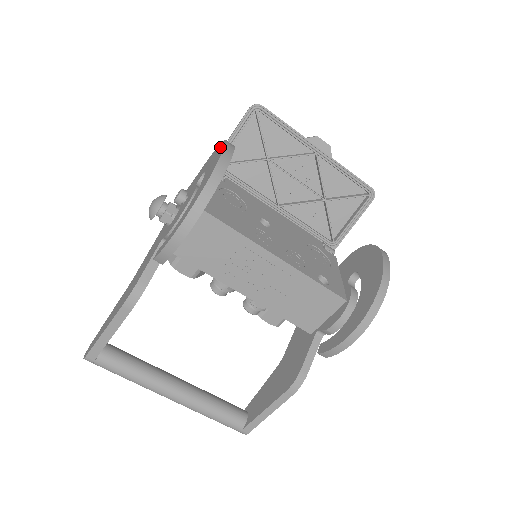
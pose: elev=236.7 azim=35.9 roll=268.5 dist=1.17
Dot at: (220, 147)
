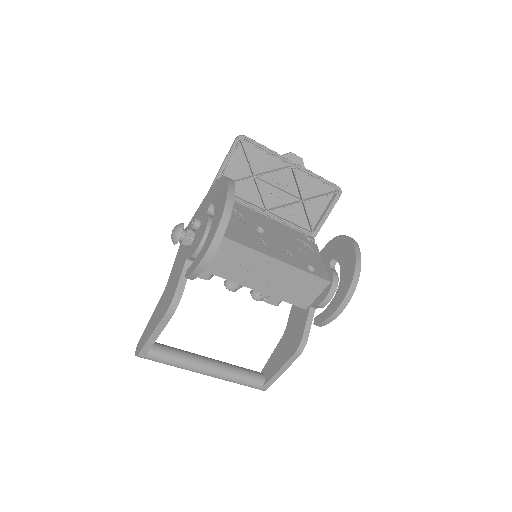
Dot at: (222, 183)
